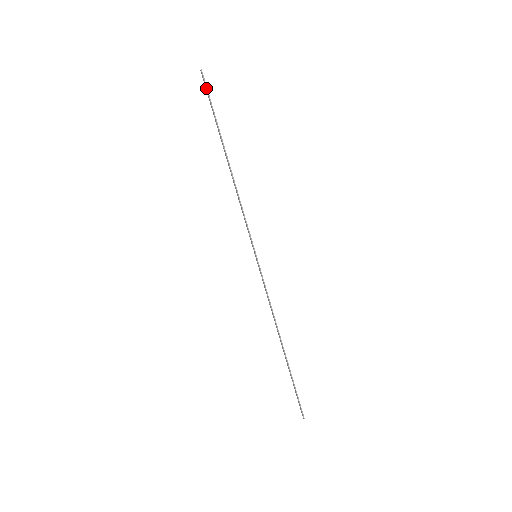
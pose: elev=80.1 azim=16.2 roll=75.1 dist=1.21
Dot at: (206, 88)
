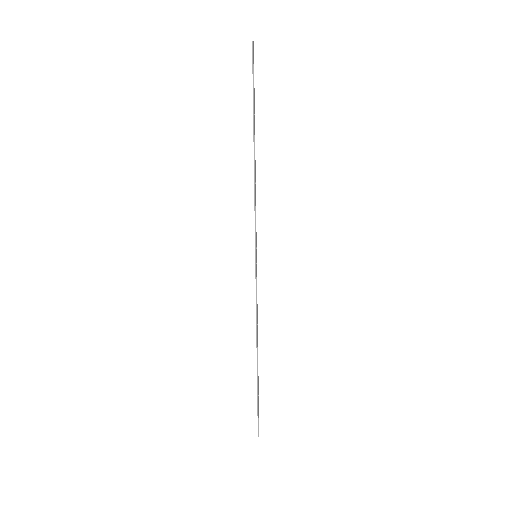
Dot at: (252, 63)
